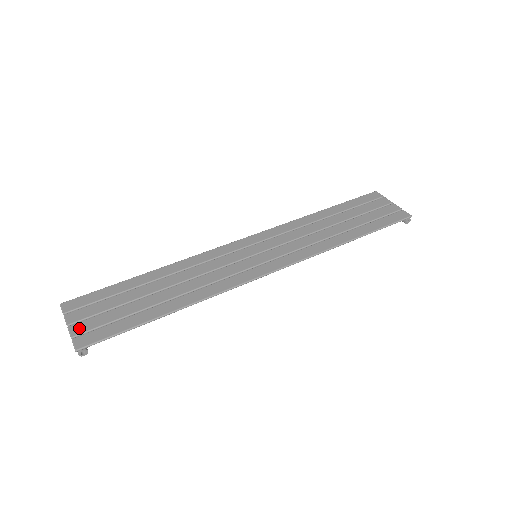
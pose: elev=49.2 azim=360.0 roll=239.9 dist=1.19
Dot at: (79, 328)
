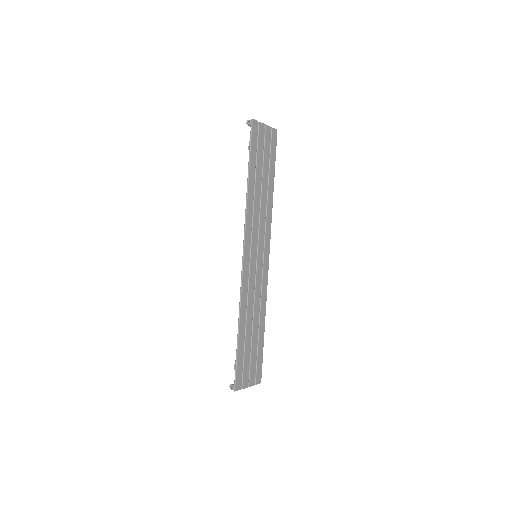
Dot at: (253, 381)
